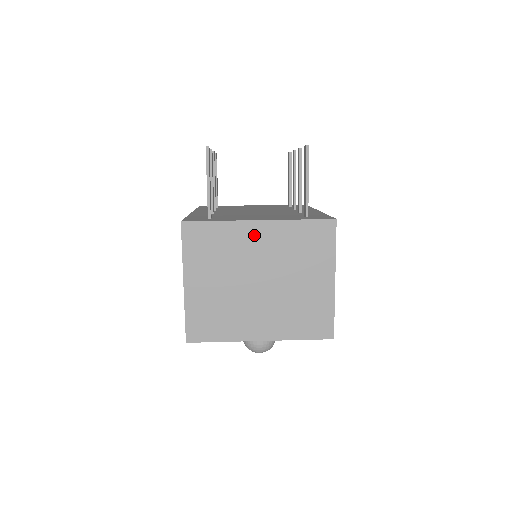
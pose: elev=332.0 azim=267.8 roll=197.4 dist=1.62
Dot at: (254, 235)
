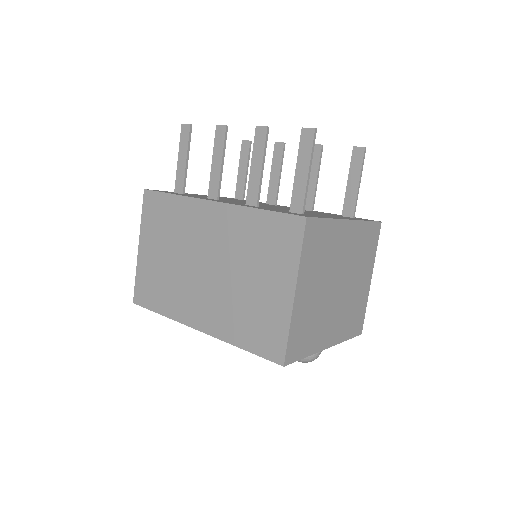
Dot at: (345, 235)
